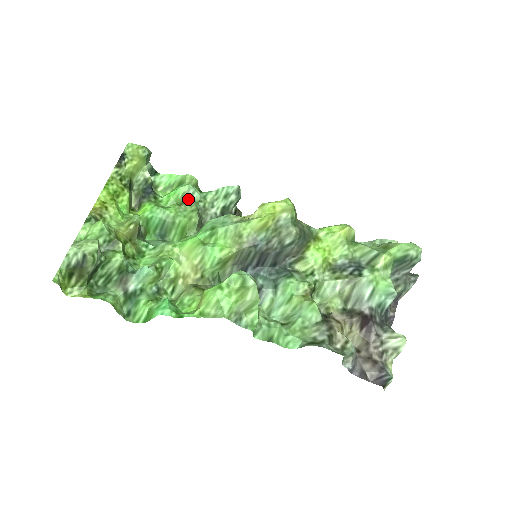
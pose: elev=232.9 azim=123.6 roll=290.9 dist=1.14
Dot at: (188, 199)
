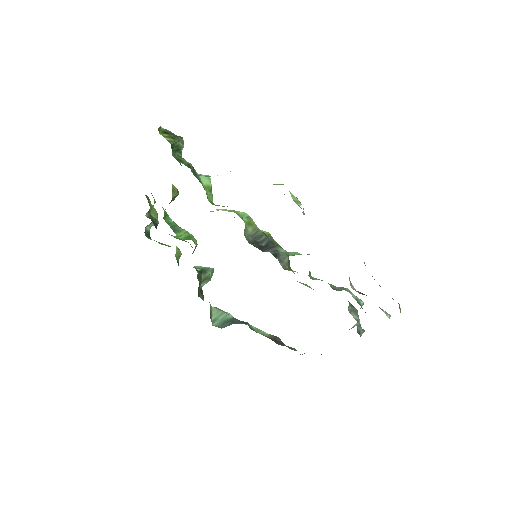
Dot at: (186, 241)
